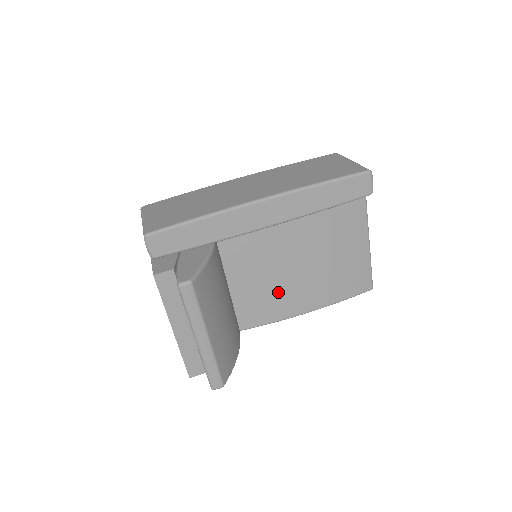
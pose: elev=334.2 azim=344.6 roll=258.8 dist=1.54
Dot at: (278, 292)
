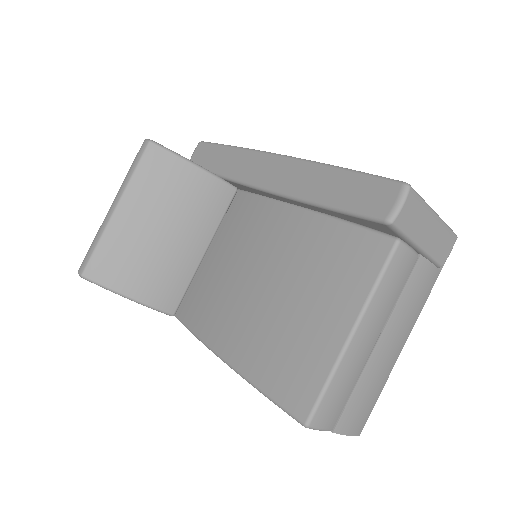
Dot at: (224, 296)
